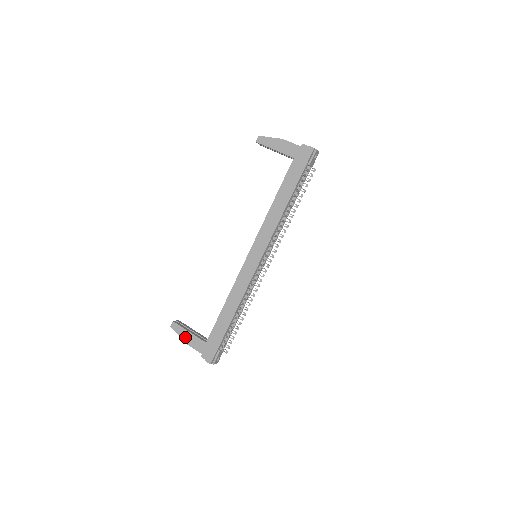
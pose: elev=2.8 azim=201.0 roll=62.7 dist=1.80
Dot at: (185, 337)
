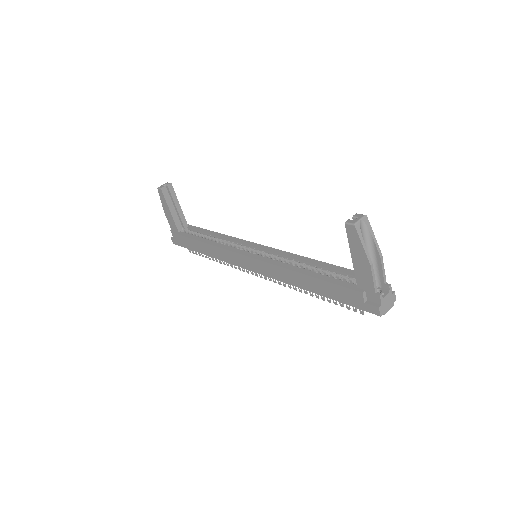
Dot at: (165, 208)
